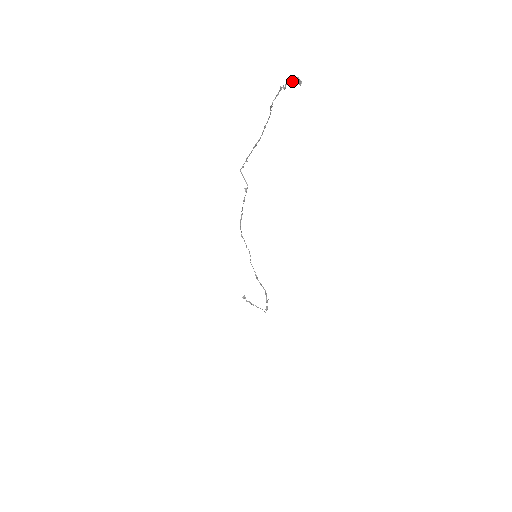
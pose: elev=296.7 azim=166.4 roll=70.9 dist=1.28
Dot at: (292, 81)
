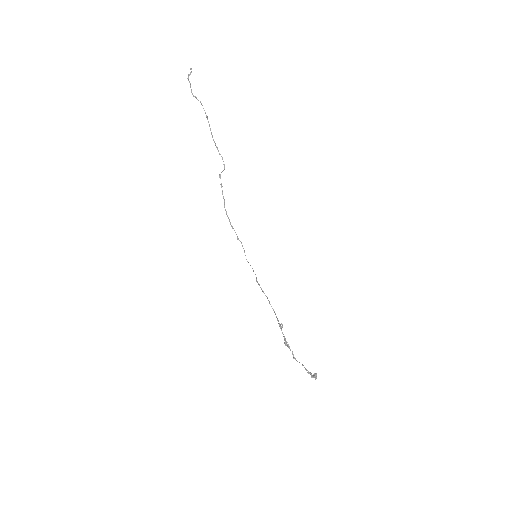
Dot at: occluded
